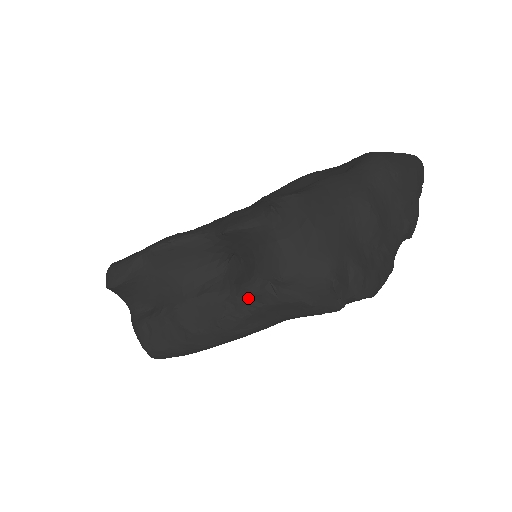
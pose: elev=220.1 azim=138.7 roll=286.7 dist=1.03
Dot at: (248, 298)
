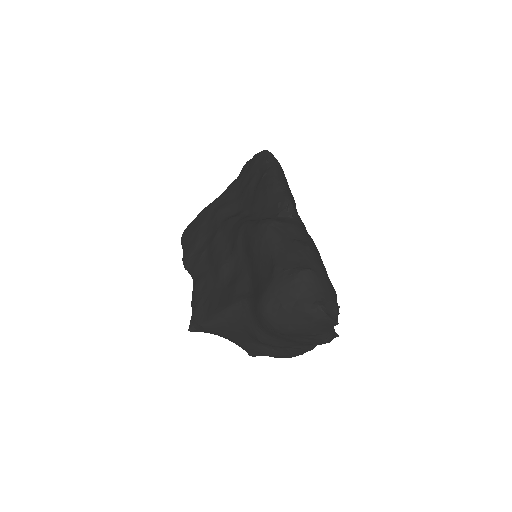
Dot at: occluded
